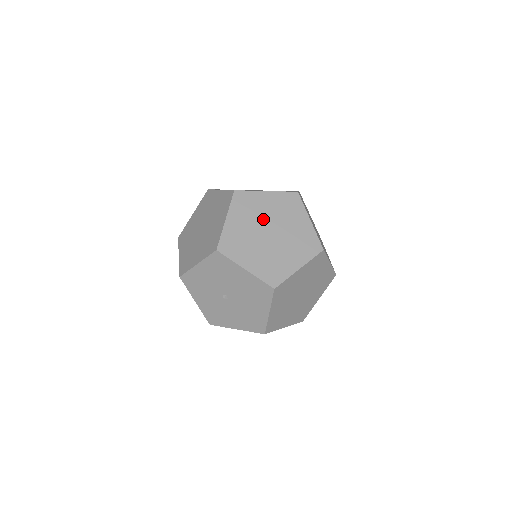
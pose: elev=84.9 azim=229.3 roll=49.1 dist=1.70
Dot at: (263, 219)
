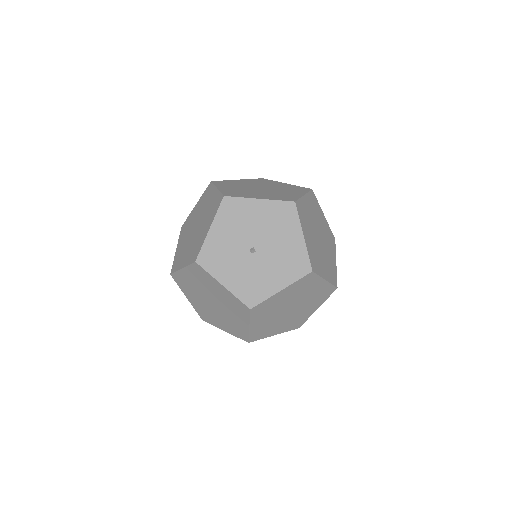
Dot at: (248, 186)
